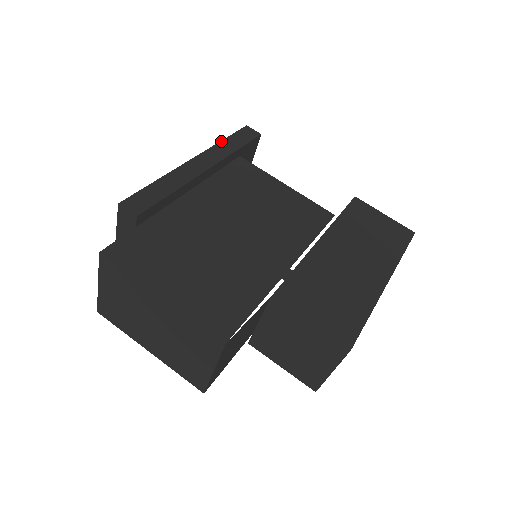
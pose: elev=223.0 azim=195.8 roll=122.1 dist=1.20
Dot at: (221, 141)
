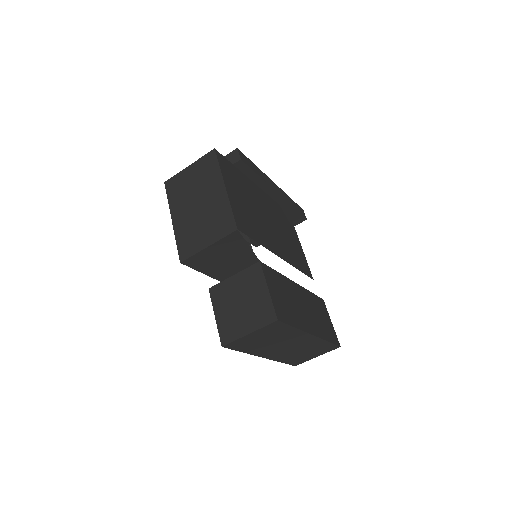
Dot at: (289, 197)
